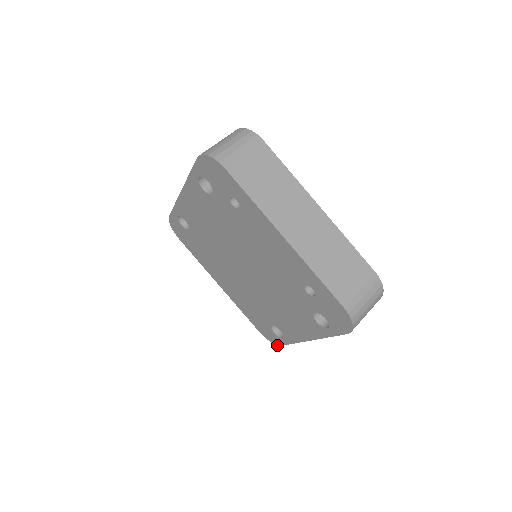
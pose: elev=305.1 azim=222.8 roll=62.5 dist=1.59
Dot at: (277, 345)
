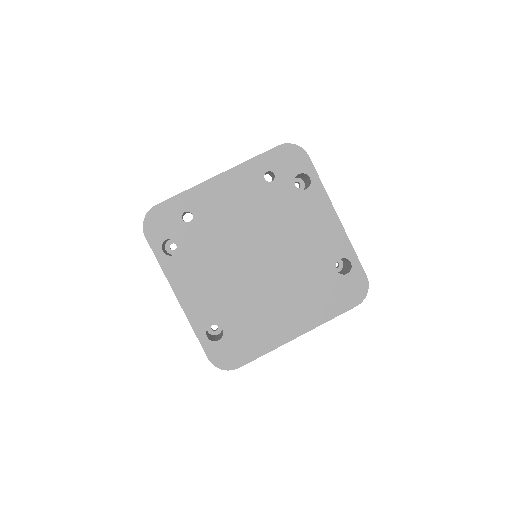
Dot at: (368, 283)
